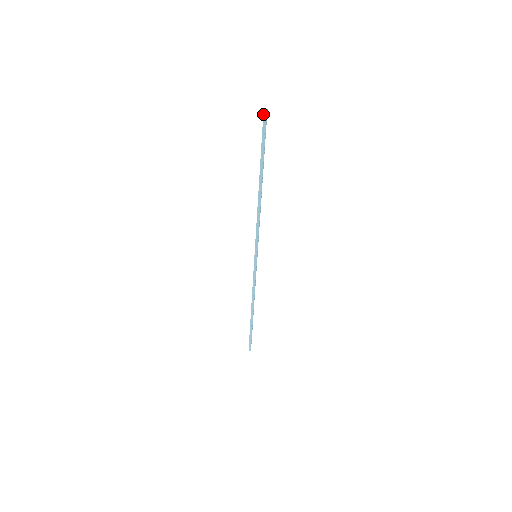
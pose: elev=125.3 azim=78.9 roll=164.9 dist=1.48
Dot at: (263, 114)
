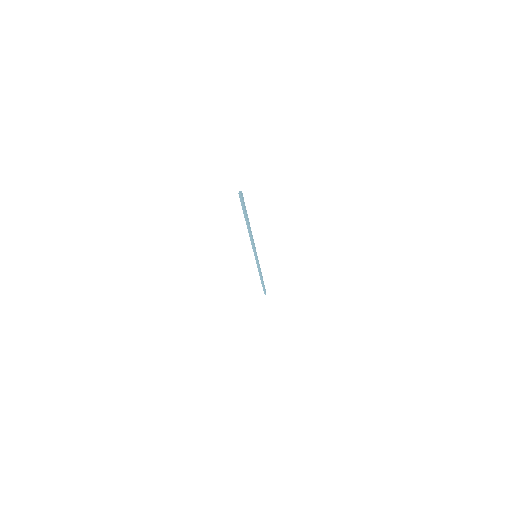
Dot at: (239, 195)
